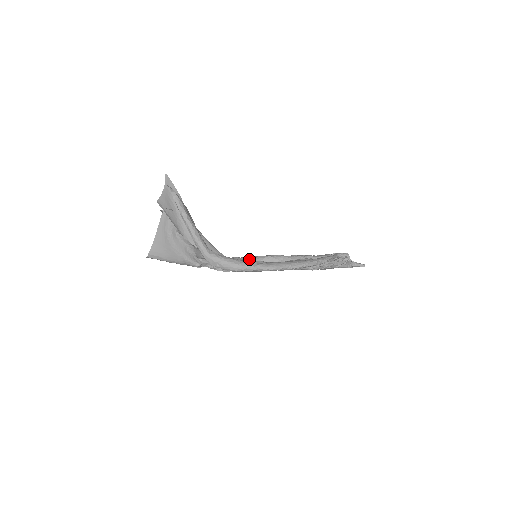
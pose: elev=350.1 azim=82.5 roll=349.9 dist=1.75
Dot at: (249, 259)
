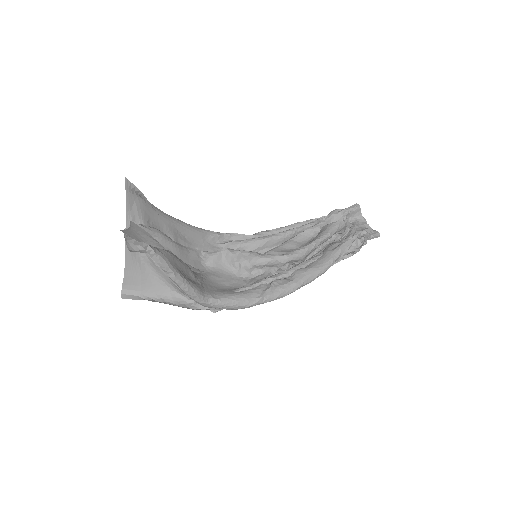
Dot at: (248, 262)
